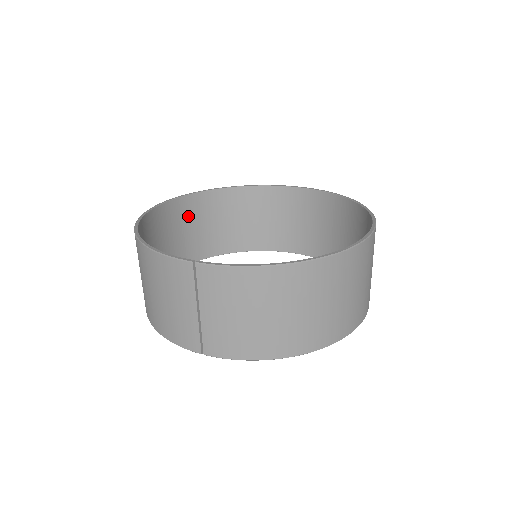
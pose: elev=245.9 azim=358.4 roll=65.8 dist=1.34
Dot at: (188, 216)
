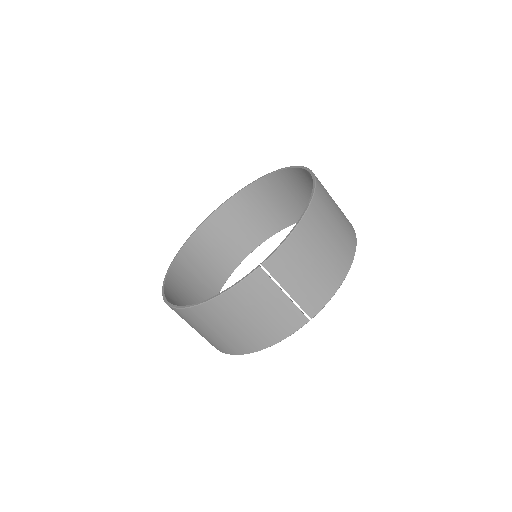
Dot at: (179, 290)
